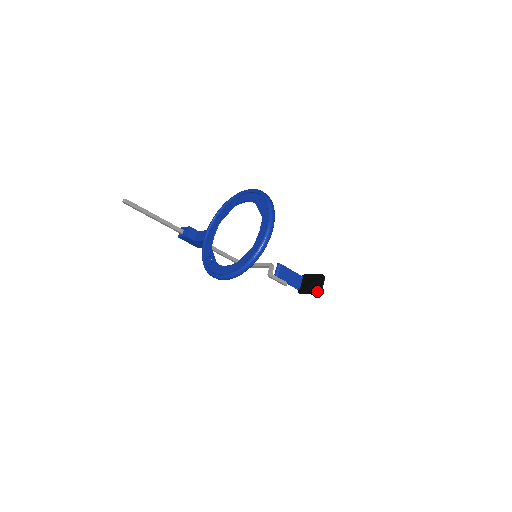
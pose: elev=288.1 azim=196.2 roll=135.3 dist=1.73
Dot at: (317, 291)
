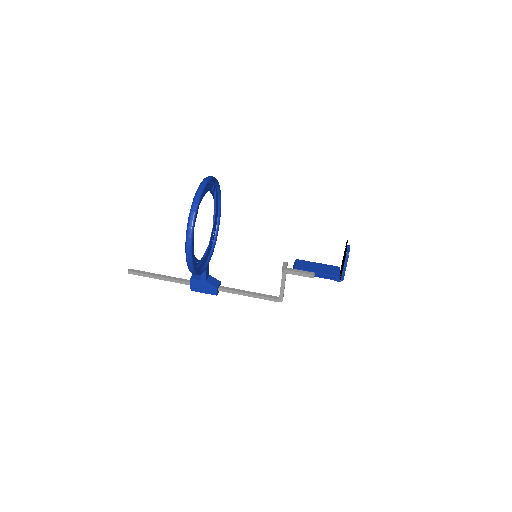
Dot at: (344, 255)
